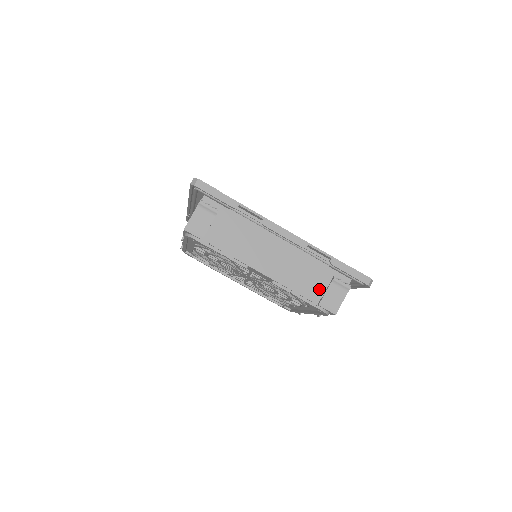
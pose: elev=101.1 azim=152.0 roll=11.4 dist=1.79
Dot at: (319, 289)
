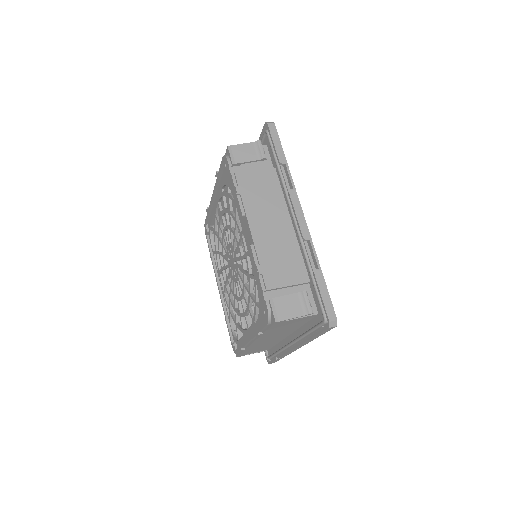
Dot at: (283, 290)
